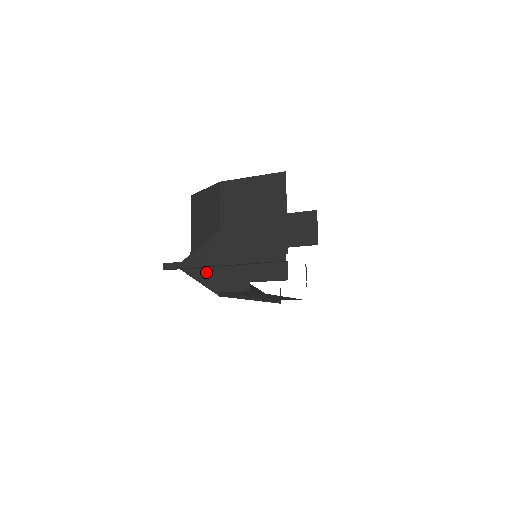
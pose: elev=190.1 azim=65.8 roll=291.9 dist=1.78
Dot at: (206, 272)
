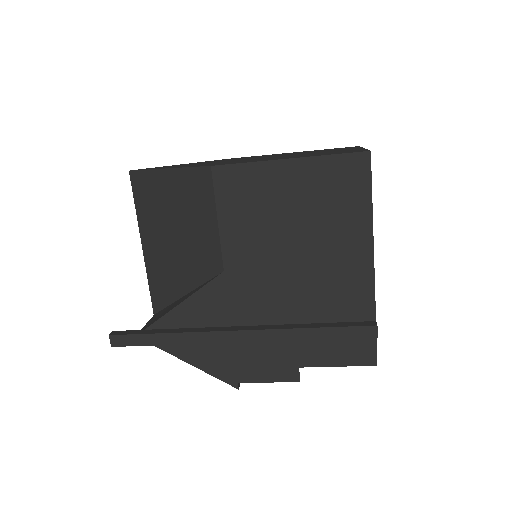
Dot at: (204, 348)
